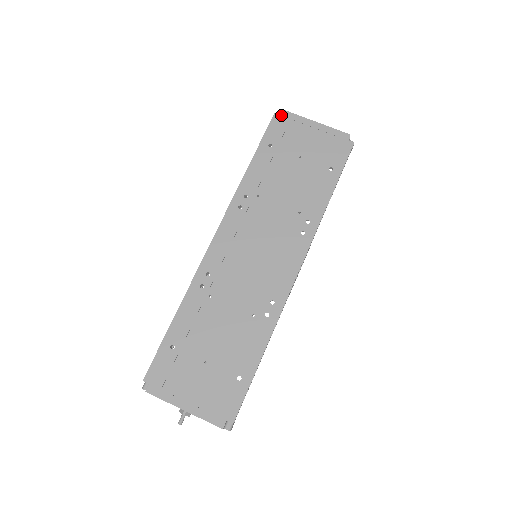
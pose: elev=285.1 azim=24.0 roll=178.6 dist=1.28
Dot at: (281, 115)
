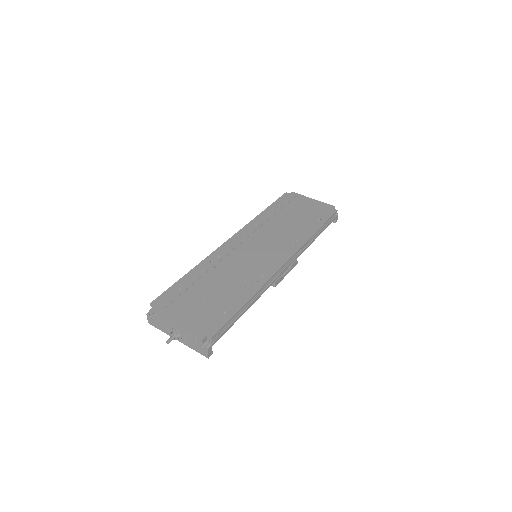
Dot at: (290, 193)
